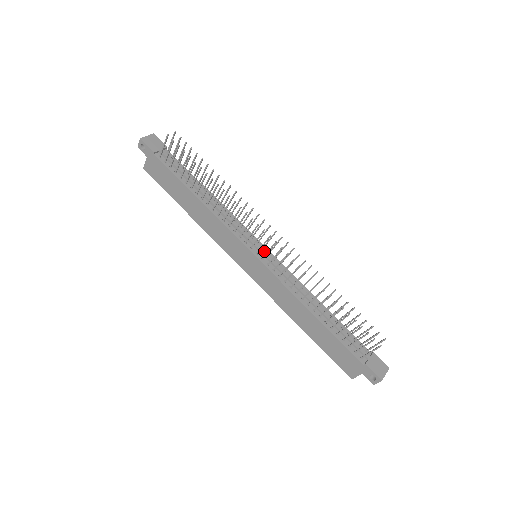
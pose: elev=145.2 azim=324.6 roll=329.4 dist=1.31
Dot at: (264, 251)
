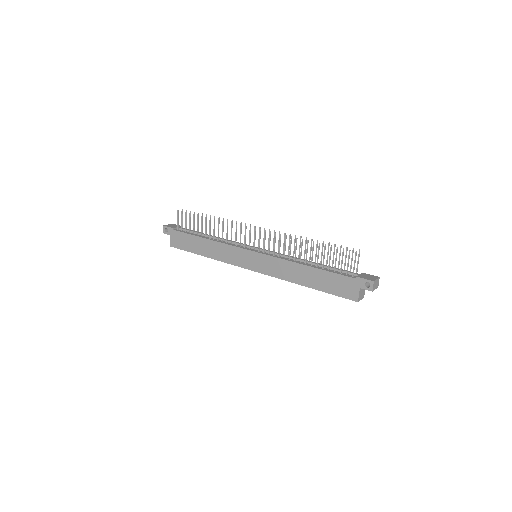
Dot at: occluded
